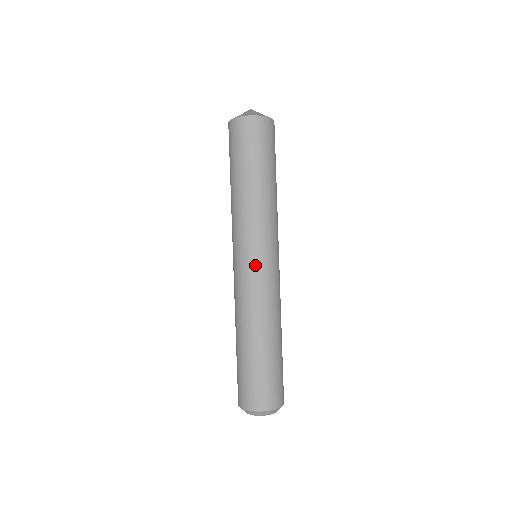
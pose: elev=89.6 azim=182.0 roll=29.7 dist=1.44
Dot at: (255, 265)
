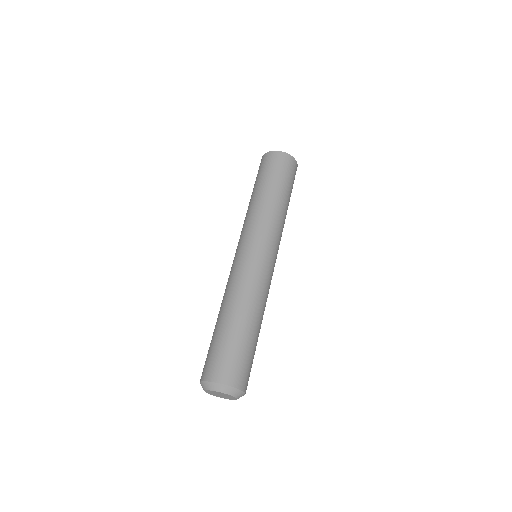
Dot at: (238, 254)
